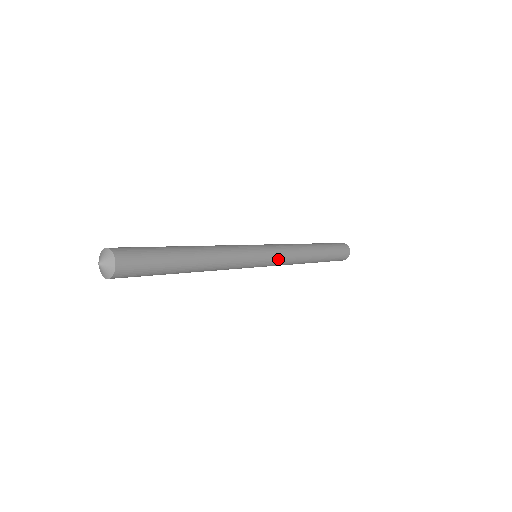
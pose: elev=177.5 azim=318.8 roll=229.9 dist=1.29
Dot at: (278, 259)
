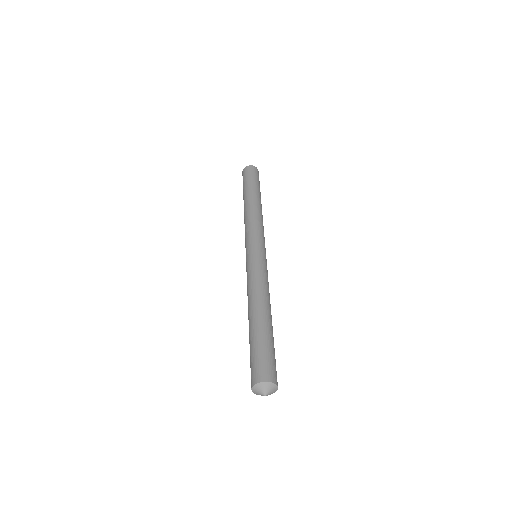
Dot at: occluded
